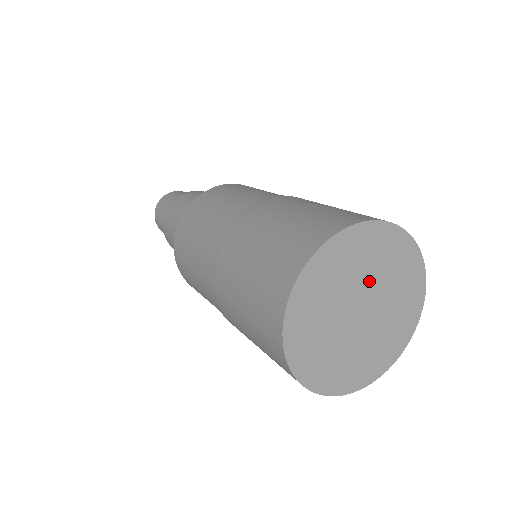
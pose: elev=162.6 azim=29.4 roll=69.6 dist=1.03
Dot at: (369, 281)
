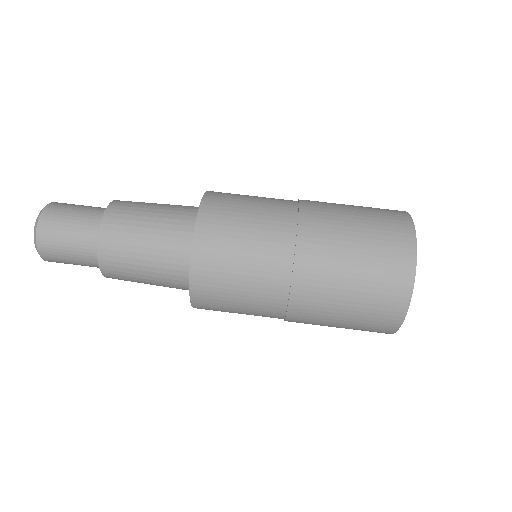
Dot at: occluded
